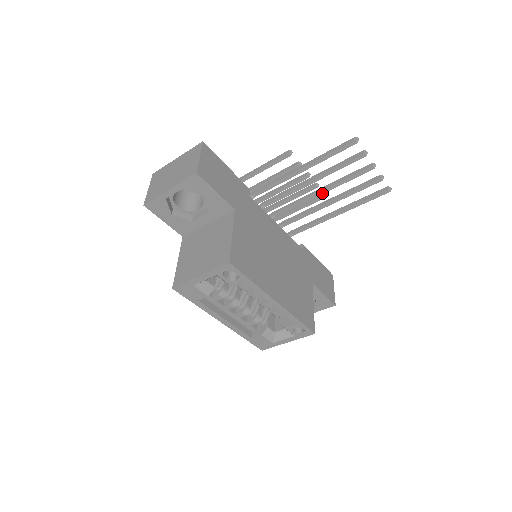
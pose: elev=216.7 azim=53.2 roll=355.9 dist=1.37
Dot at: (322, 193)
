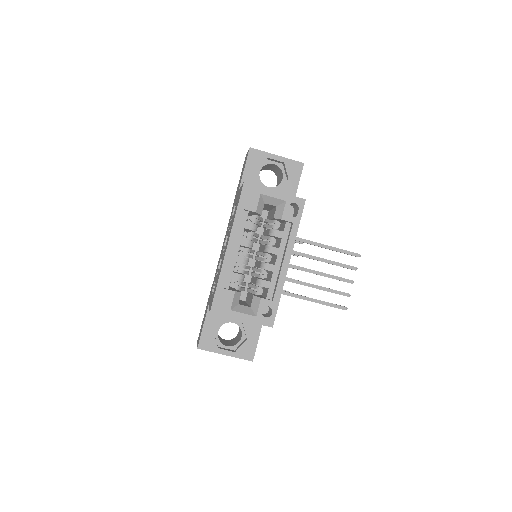
Dot at: (311, 272)
